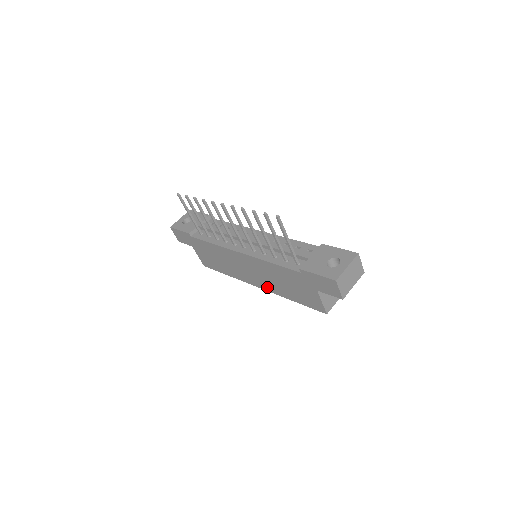
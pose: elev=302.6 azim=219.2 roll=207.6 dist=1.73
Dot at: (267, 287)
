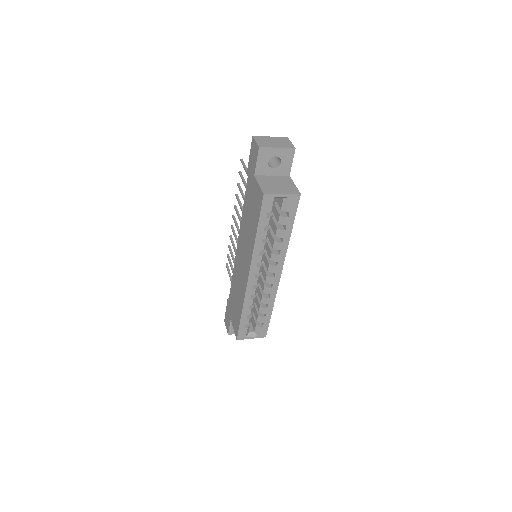
Dot at: (249, 257)
